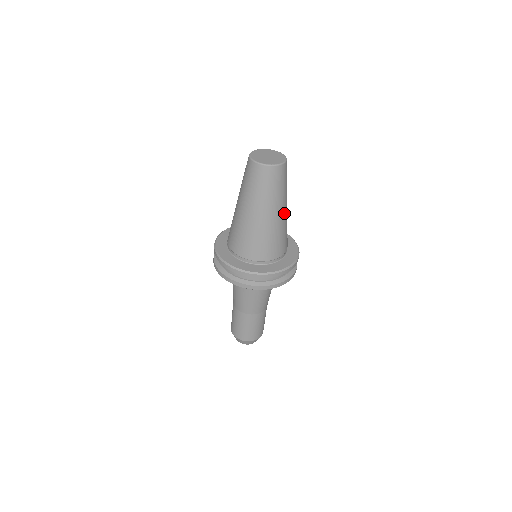
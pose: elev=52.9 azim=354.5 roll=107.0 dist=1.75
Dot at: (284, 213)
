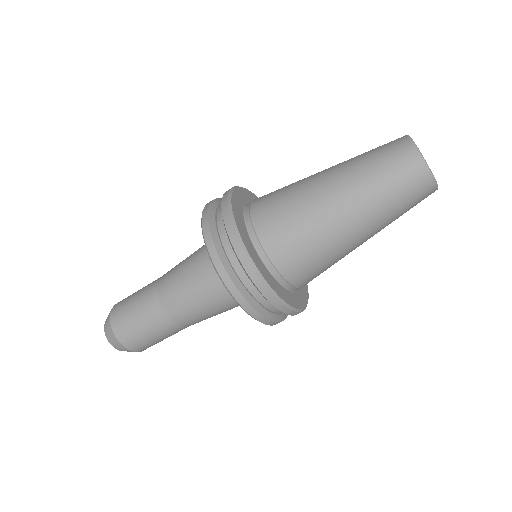
Dot at: (359, 241)
